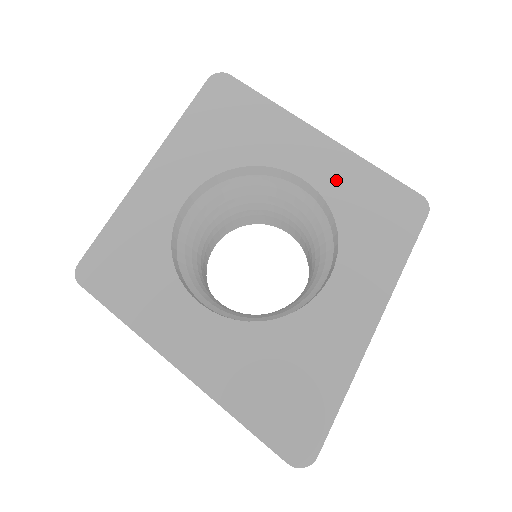
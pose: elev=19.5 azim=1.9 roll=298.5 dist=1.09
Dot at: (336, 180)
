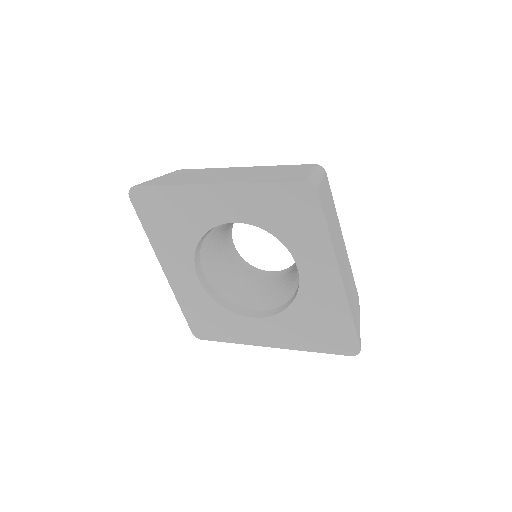
Dot at: (251, 210)
